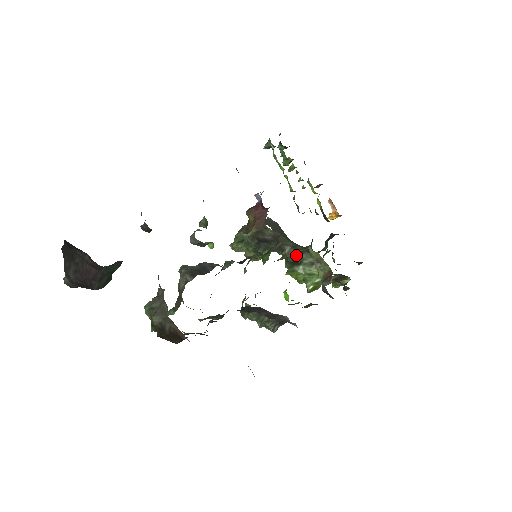
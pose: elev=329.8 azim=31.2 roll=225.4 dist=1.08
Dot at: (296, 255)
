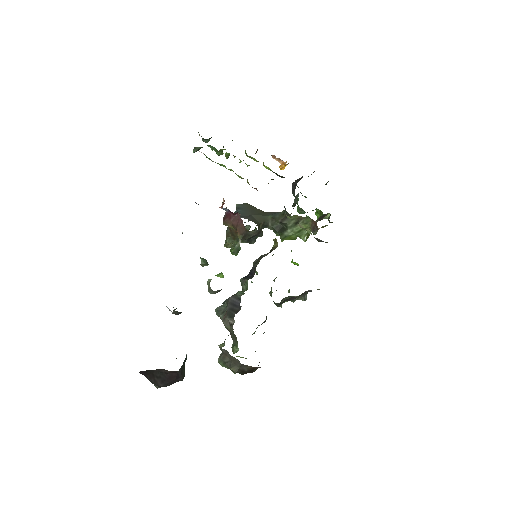
Dot at: (279, 223)
